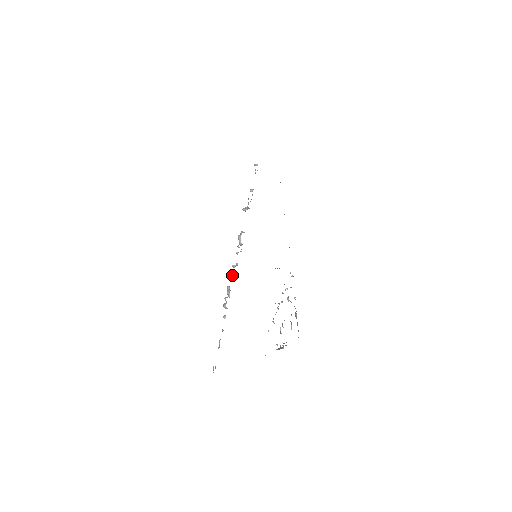
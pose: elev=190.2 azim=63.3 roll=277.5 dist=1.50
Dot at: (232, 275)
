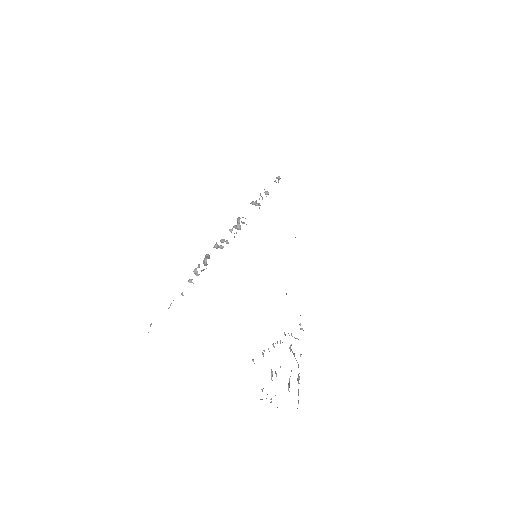
Dot at: (217, 246)
